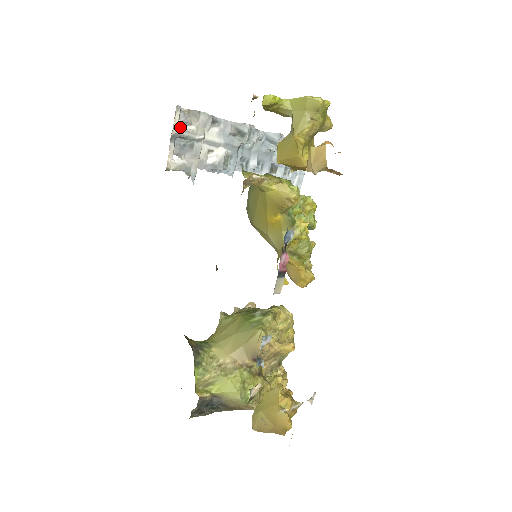
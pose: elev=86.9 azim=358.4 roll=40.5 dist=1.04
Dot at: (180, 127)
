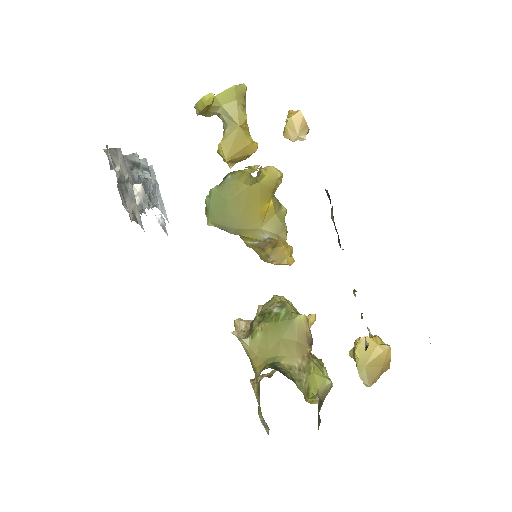
Dot at: (115, 170)
